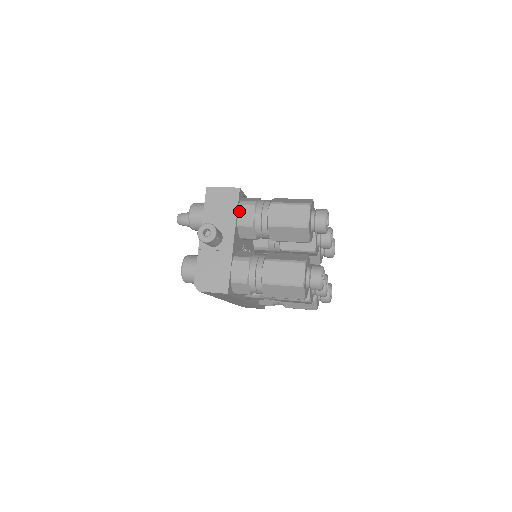
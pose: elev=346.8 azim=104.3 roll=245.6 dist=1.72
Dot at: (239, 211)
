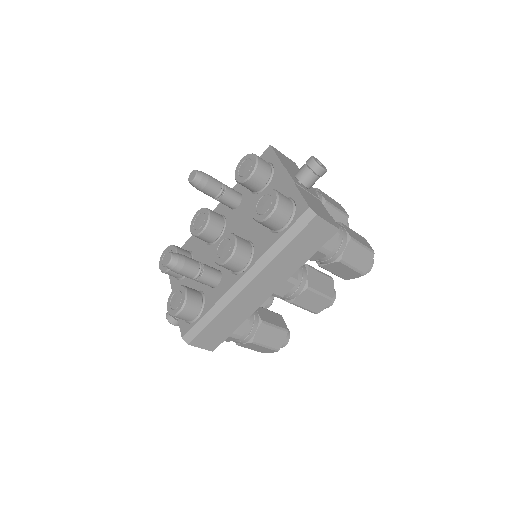
Dot at: occluded
